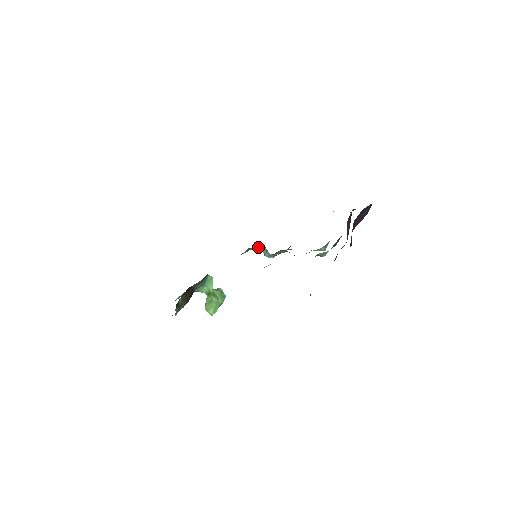
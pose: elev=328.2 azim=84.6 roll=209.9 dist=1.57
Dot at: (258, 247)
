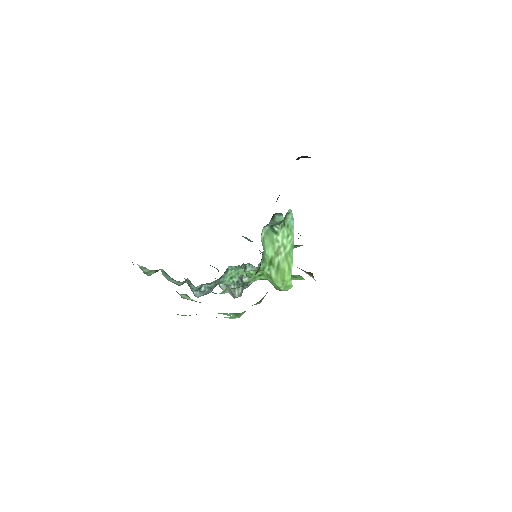
Dot at: (244, 267)
